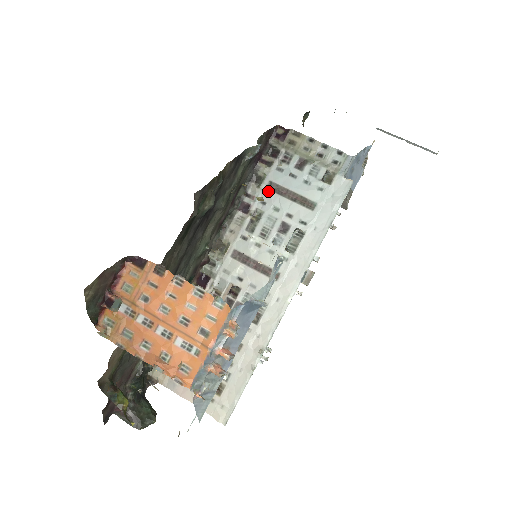
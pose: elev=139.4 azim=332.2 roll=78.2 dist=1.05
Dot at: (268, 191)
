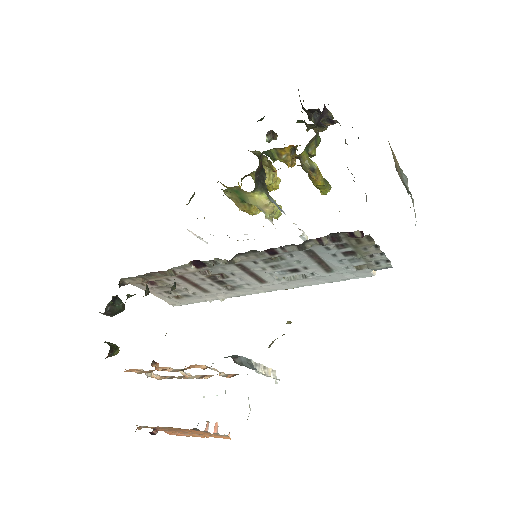
Dot at: (303, 253)
